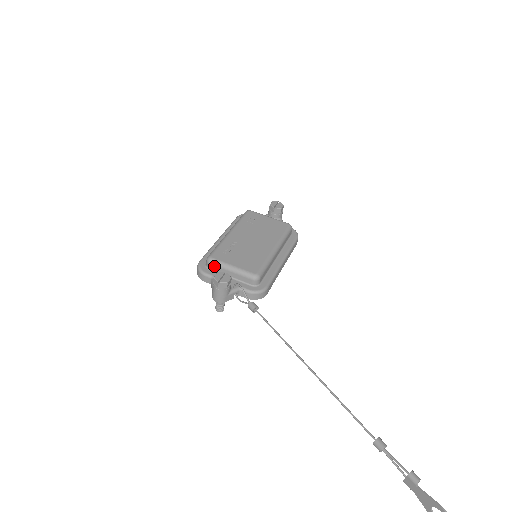
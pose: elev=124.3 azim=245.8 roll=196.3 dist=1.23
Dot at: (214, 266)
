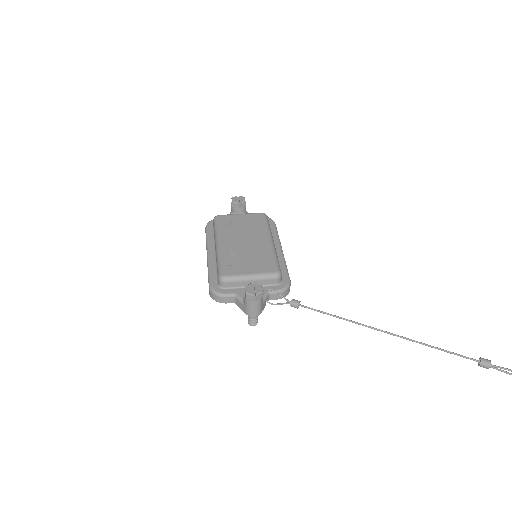
Dot at: (231, 283)
